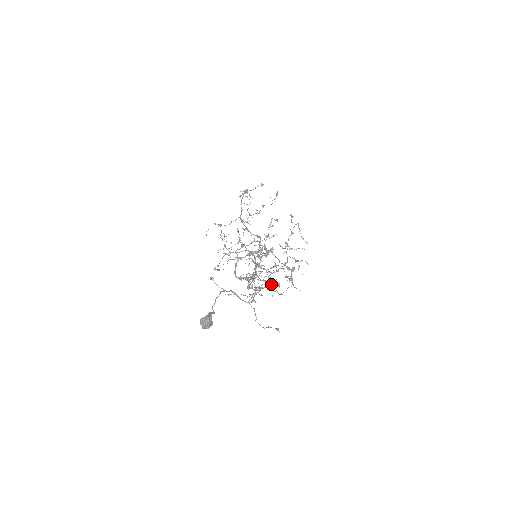
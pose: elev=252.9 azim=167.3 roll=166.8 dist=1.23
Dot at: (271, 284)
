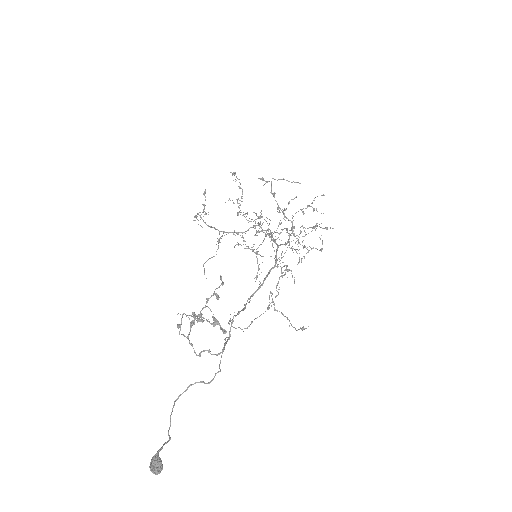
Dot at: occluded
